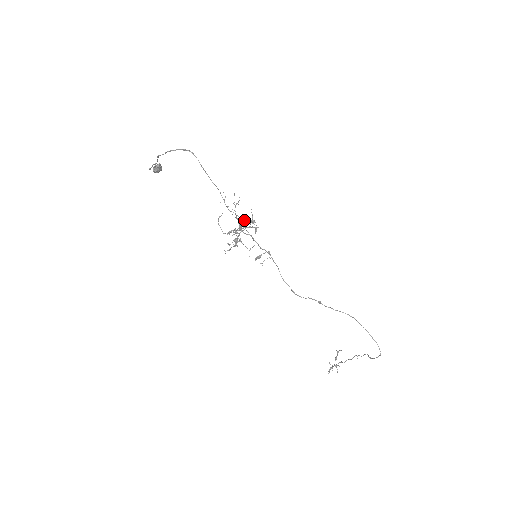
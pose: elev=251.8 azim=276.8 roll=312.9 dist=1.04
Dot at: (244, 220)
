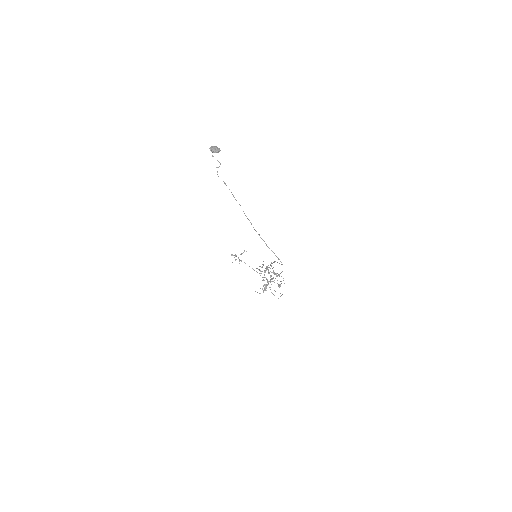
Dot at: occluded
